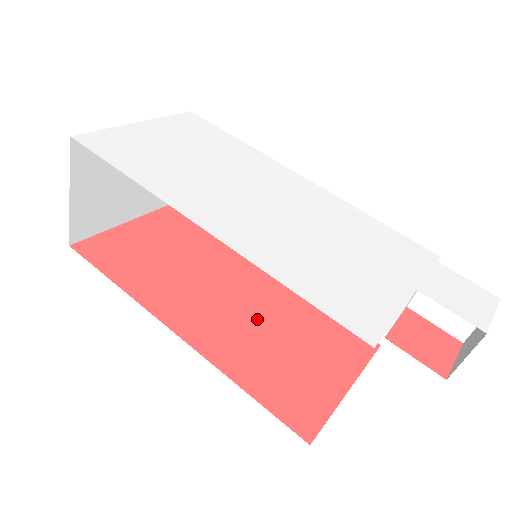
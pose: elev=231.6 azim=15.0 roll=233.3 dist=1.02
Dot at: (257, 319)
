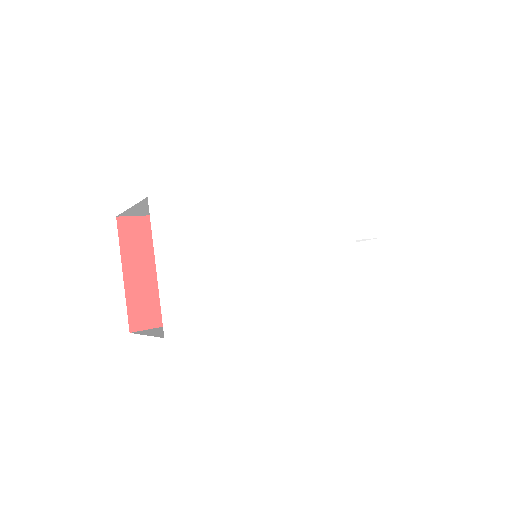
Dot at: occluded
